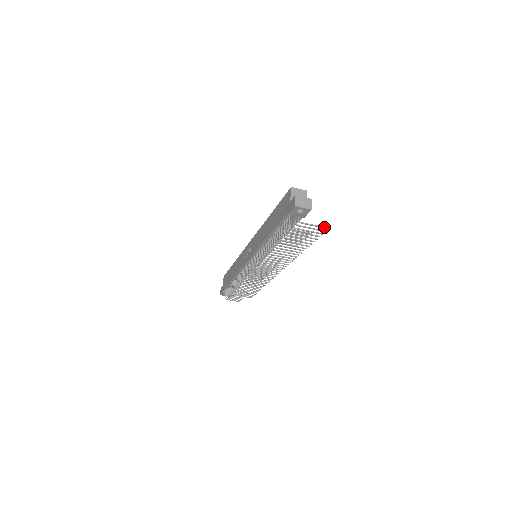
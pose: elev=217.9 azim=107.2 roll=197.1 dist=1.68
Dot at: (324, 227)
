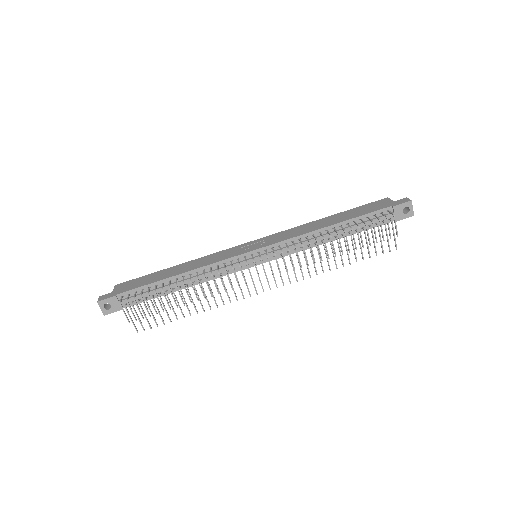
Dot at: (396, 244)
